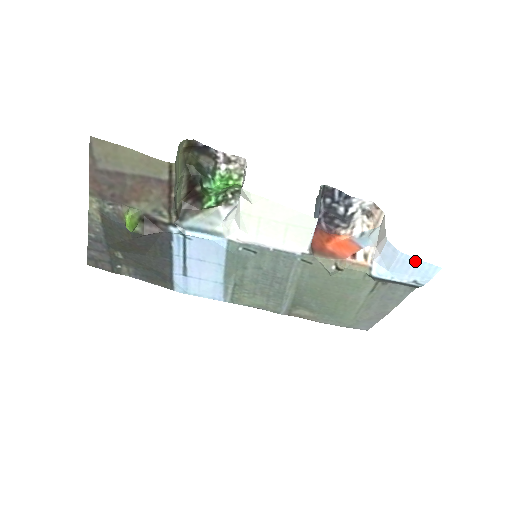
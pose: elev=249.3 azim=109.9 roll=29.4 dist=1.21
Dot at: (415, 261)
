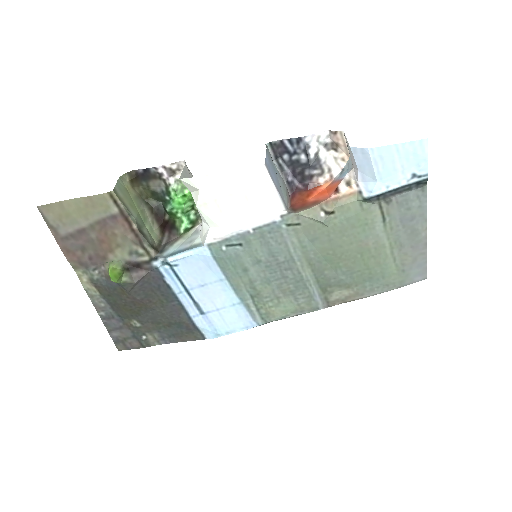
Dot at: (392, 149)
